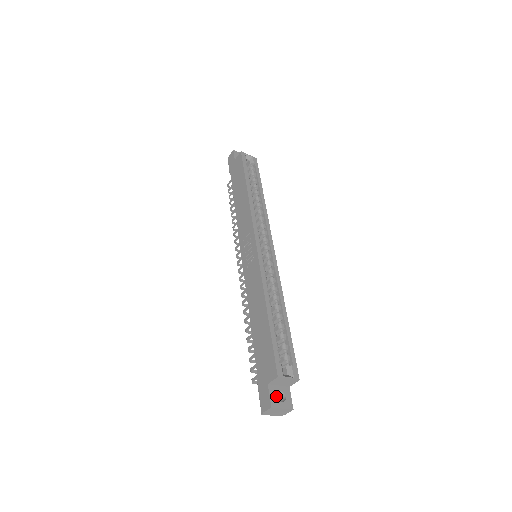
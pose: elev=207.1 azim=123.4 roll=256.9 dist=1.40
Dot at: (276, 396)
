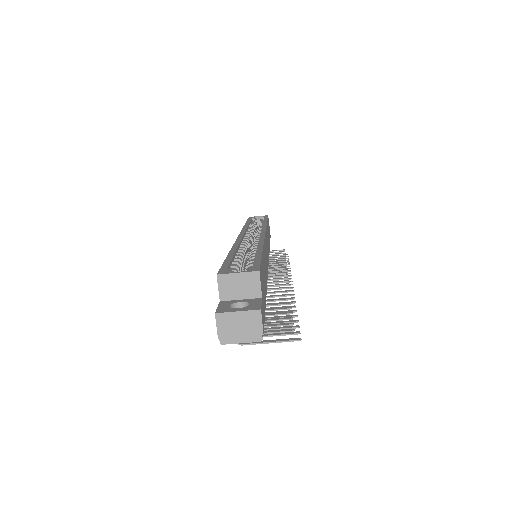
Dot at: occluded
